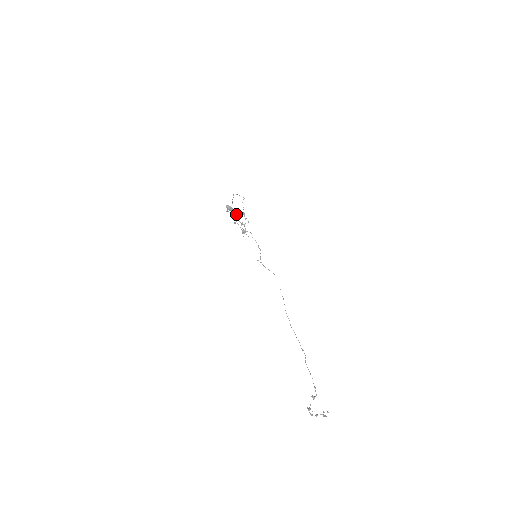
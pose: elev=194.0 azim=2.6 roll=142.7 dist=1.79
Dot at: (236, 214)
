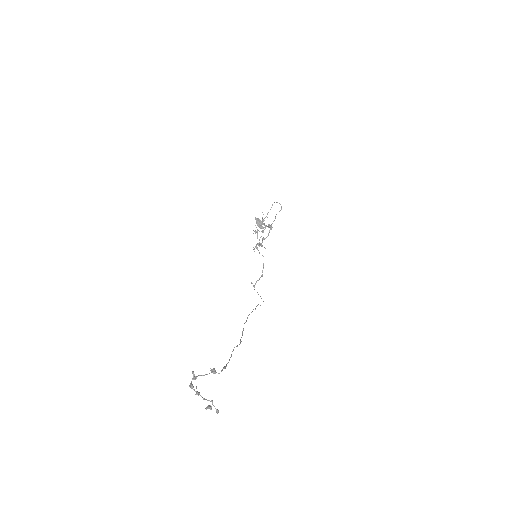
Dot at: (263, 219)
